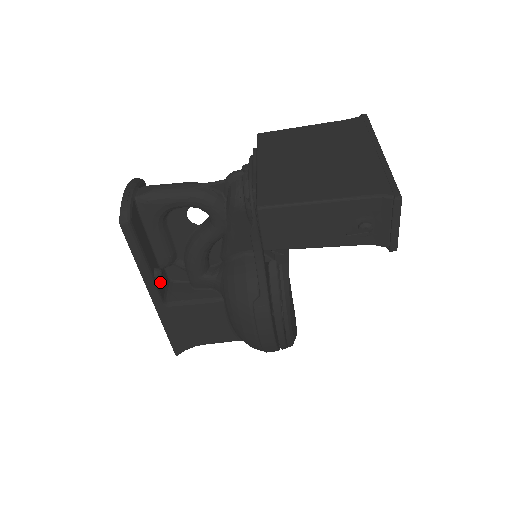
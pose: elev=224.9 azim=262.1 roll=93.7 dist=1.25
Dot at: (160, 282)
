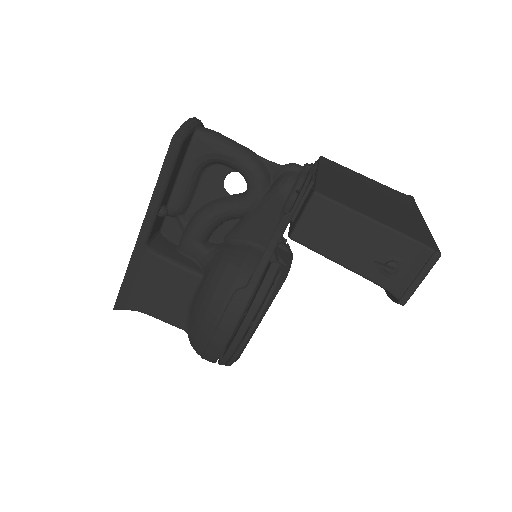
Dot at: (157, 223)
